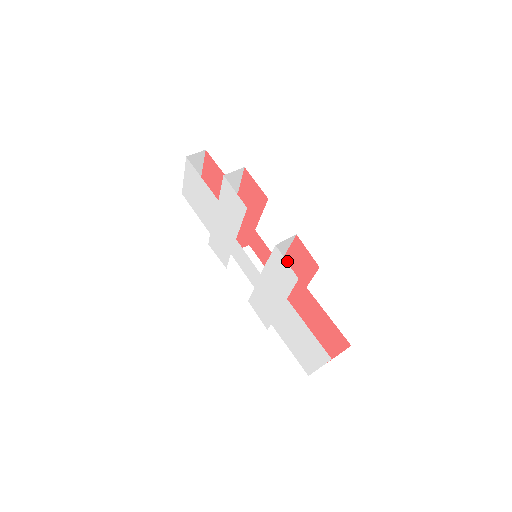
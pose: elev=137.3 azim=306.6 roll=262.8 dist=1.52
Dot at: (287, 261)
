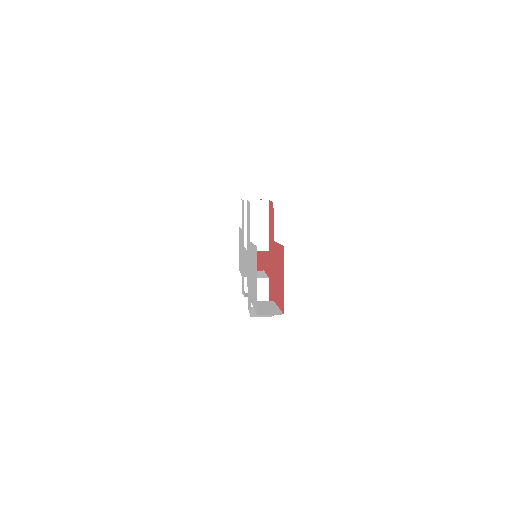
Dot at: (269, 238)
